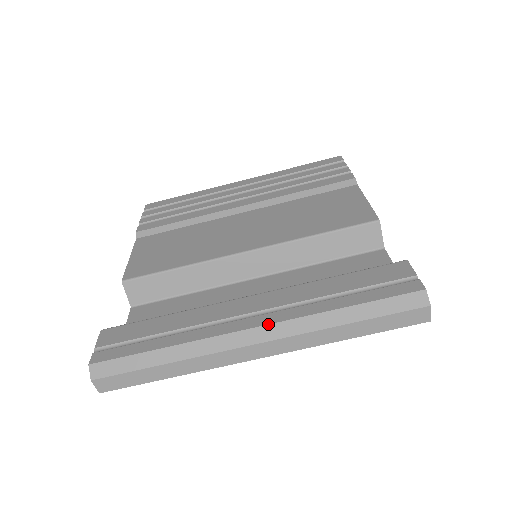
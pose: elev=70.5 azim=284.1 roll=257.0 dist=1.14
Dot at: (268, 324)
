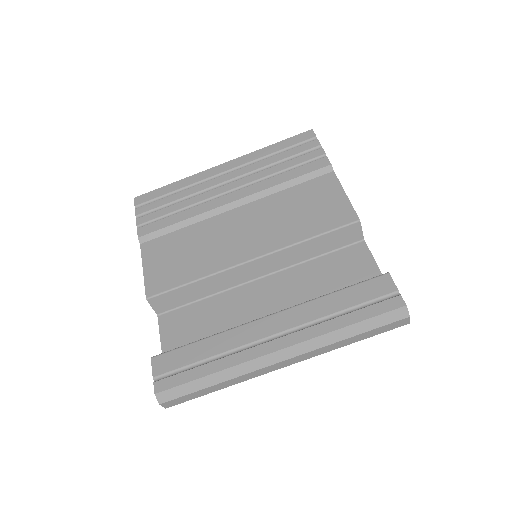
Dot at: (290, 346)
